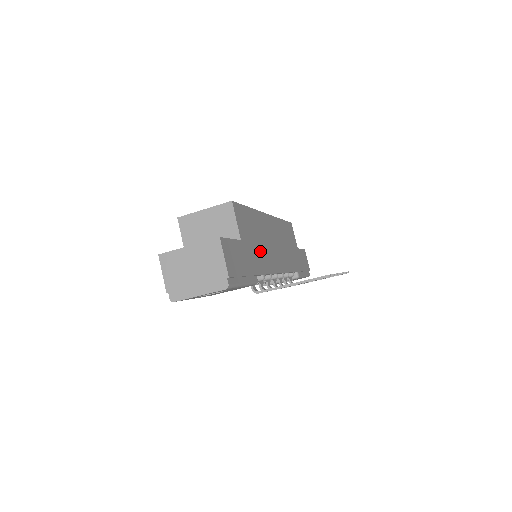
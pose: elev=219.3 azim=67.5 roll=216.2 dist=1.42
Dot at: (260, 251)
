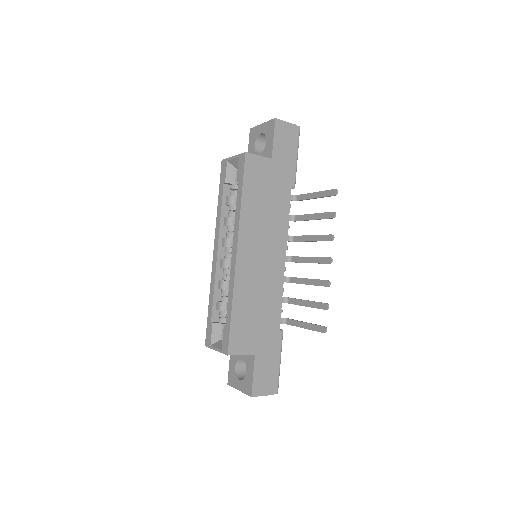
Dot at: (265, 311)
